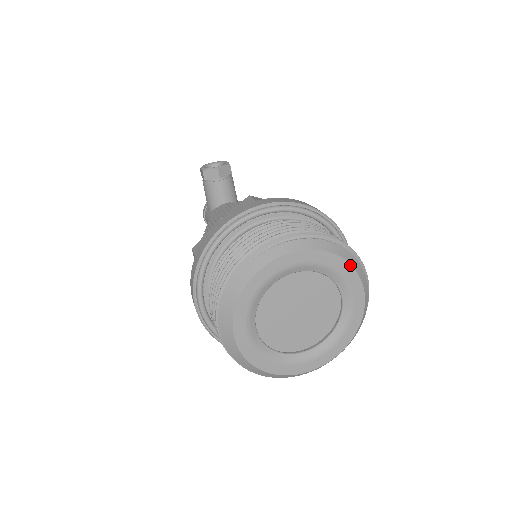
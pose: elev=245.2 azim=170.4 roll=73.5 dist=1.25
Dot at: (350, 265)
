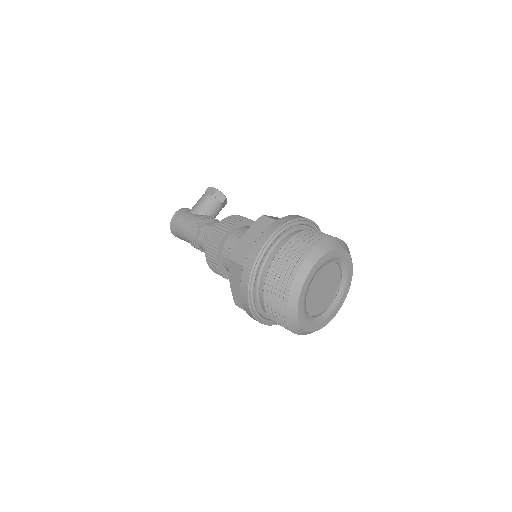
Dot at: occluded
